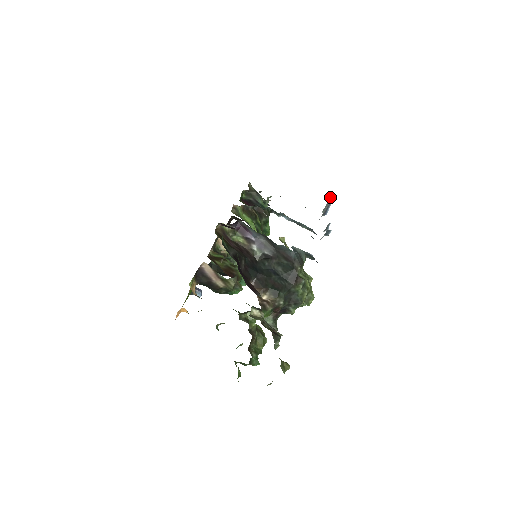
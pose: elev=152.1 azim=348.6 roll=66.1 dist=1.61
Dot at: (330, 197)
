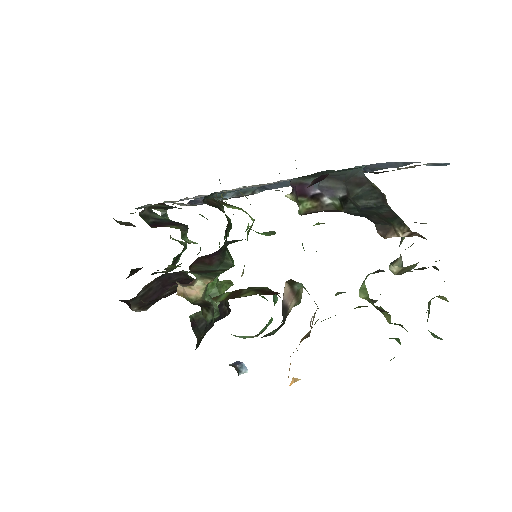
Dot at: occluded
